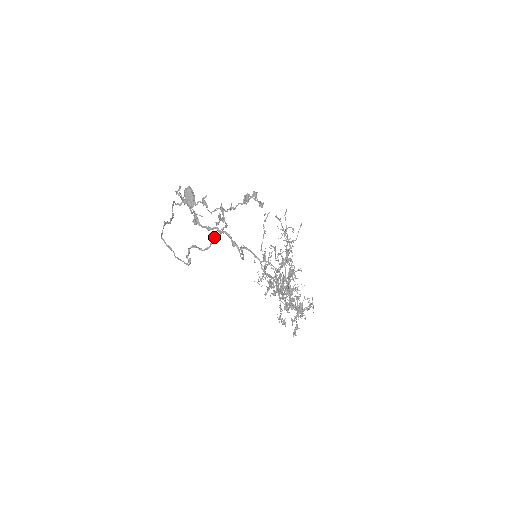
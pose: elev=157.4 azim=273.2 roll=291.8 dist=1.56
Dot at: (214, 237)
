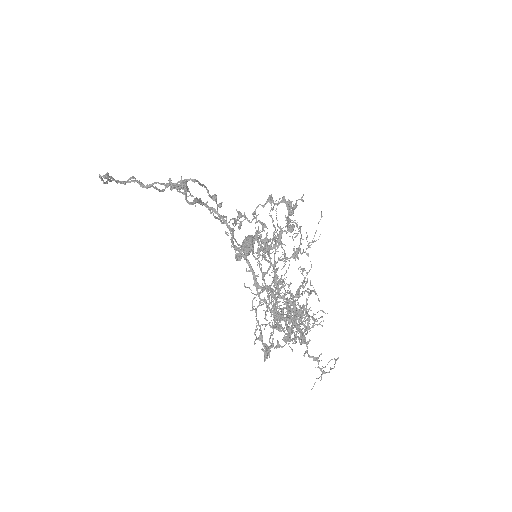
Dot at: (169, 183)
